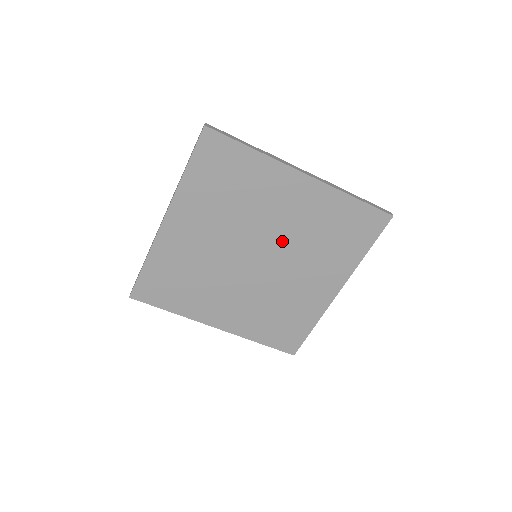
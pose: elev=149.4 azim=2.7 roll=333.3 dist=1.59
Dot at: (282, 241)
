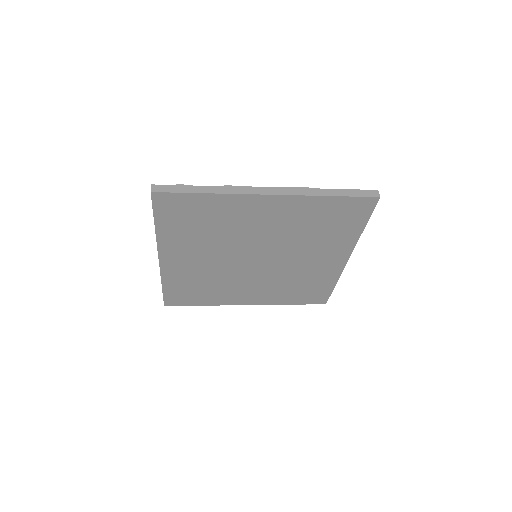
Dot at: (274, 243)
